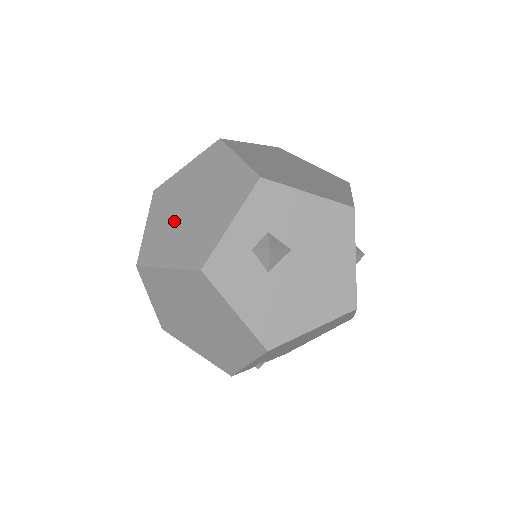
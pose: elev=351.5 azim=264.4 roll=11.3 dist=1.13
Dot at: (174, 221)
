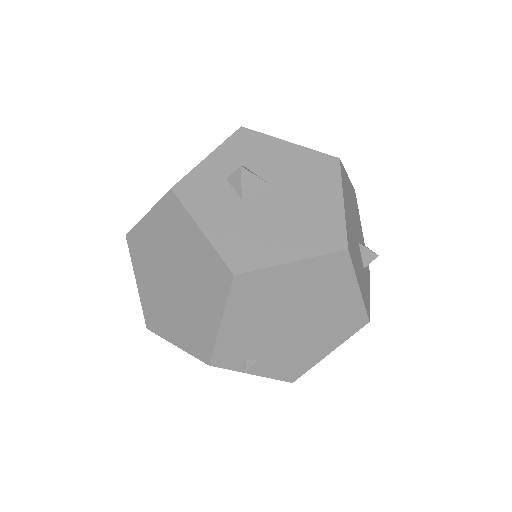
Dot at: occluded
